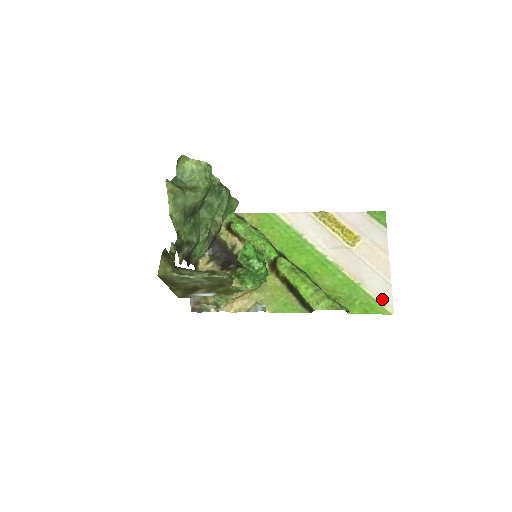
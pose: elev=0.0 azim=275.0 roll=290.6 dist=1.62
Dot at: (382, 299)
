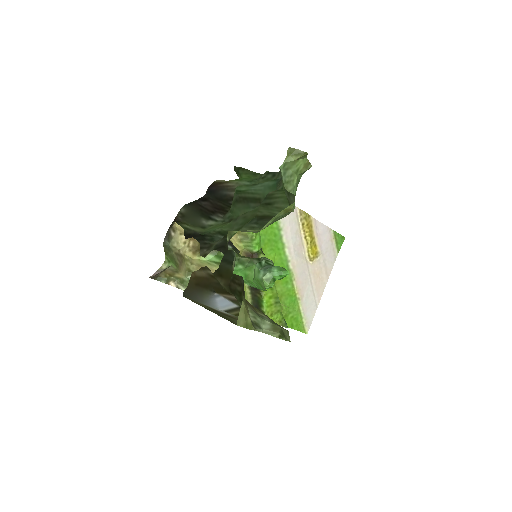
Dot at: (307, 318)
